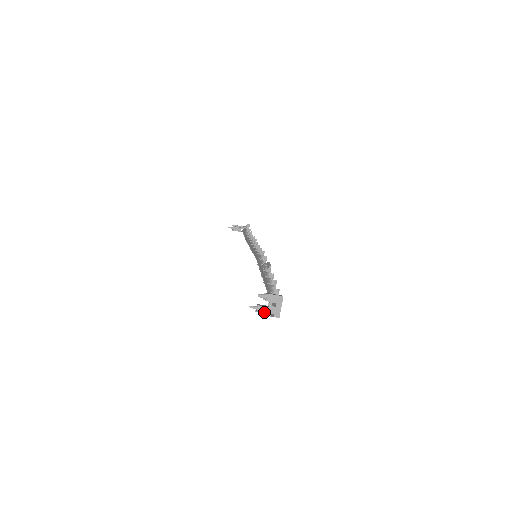
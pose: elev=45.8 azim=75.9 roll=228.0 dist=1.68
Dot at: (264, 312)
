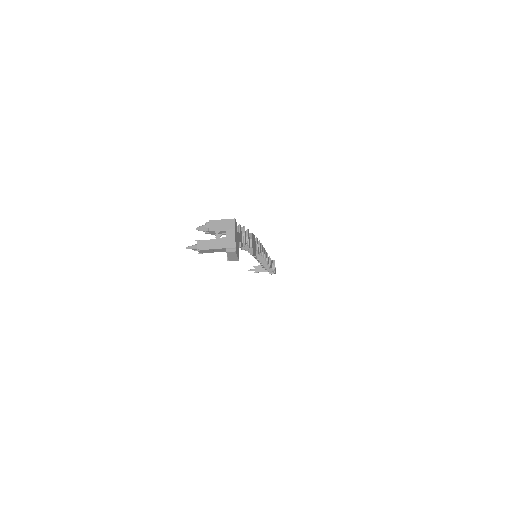
Dot at: (209, 248)
